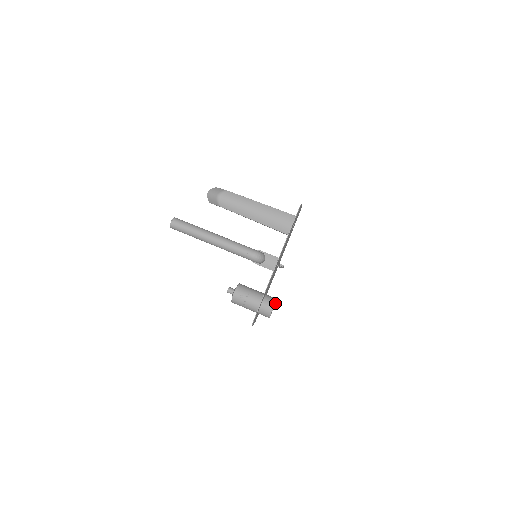
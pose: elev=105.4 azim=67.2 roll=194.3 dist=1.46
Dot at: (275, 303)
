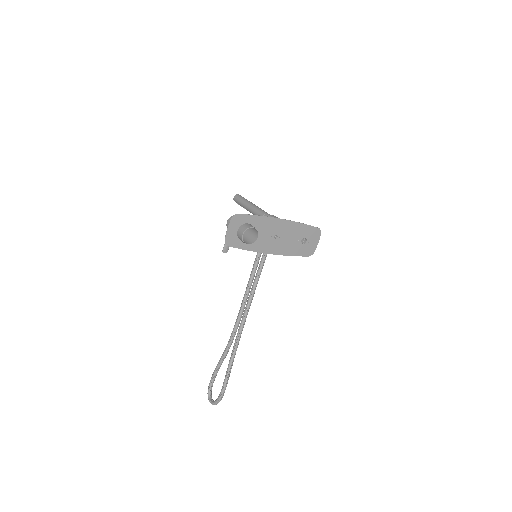
Dot at: (252, 243)
